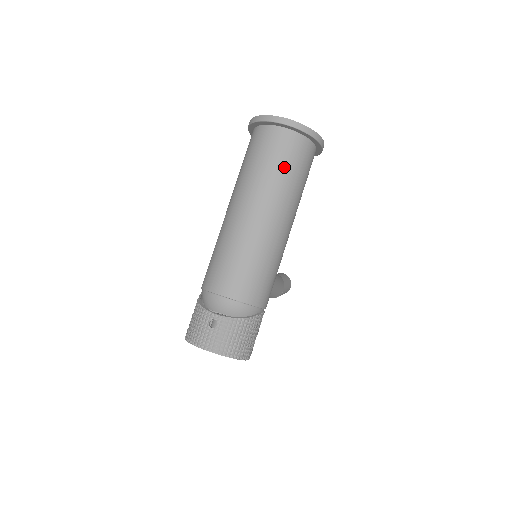
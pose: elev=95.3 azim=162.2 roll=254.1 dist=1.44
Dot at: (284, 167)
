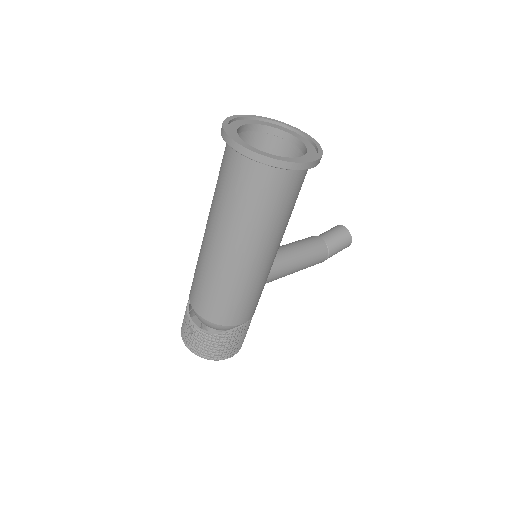
Dot at: (245, 202)
